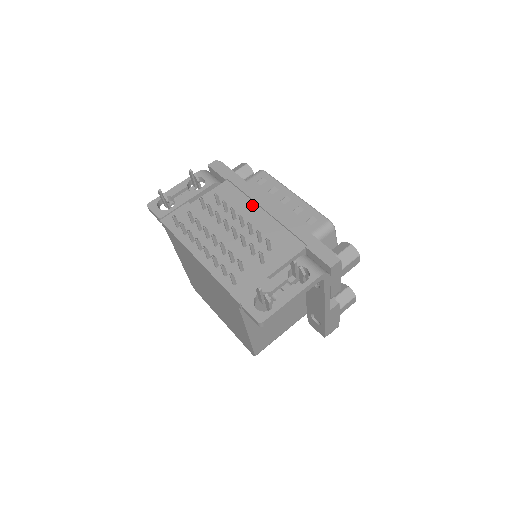
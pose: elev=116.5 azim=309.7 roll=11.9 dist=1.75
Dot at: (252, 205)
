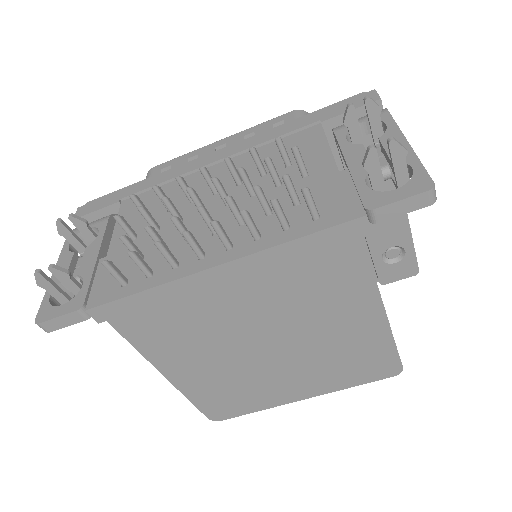
Dot at: (193, 177)
